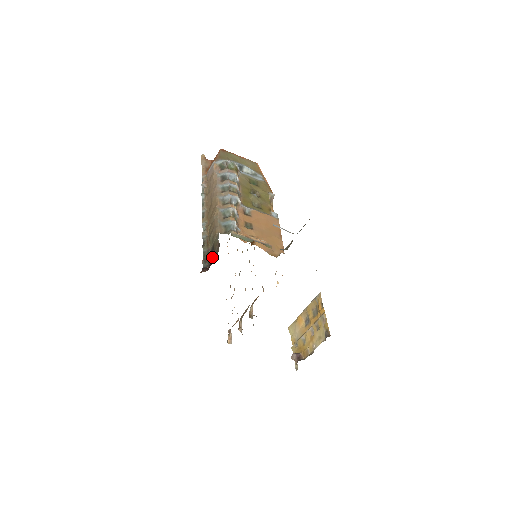
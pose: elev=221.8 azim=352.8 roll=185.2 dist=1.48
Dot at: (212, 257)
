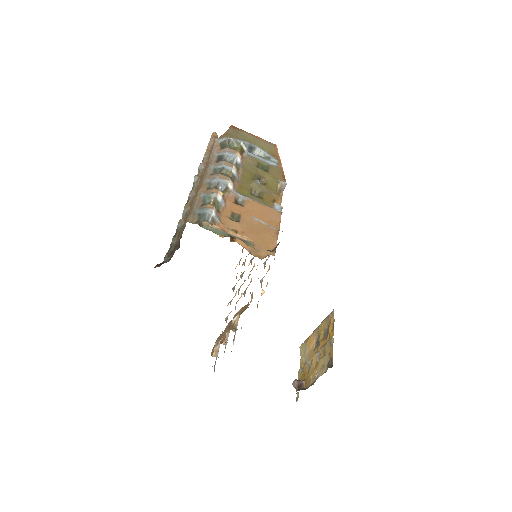
Dot at: occluded
